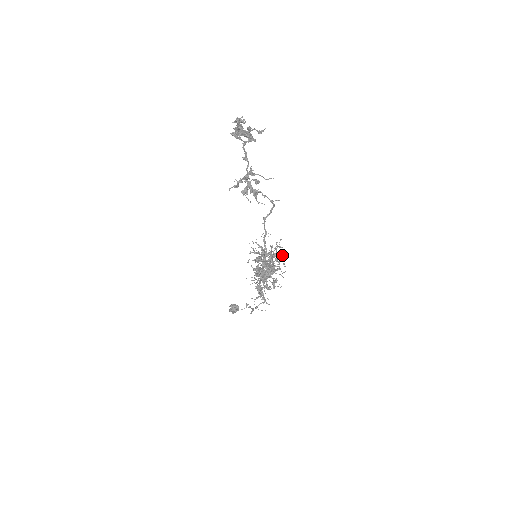
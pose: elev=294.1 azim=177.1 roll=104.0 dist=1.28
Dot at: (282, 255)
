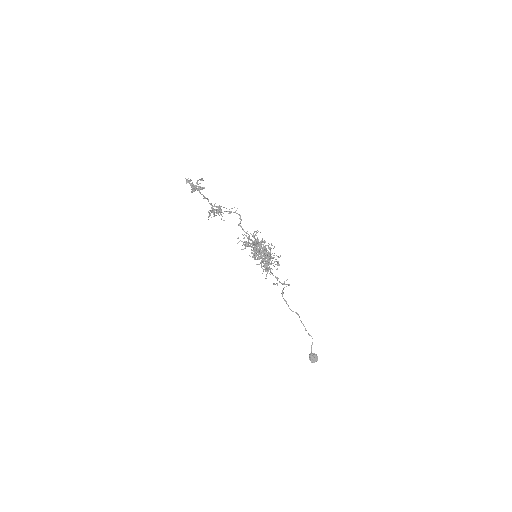
Dot at: occluded
